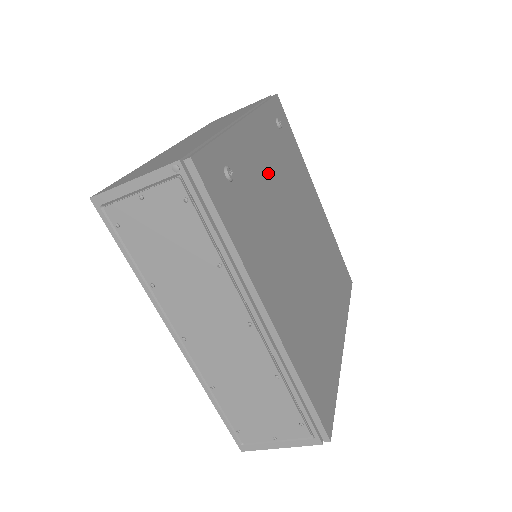
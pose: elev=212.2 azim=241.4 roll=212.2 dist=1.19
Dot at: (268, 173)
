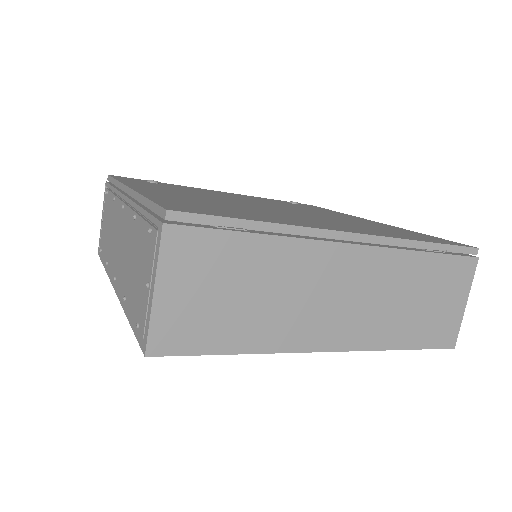
Dot at: (233, 196)
